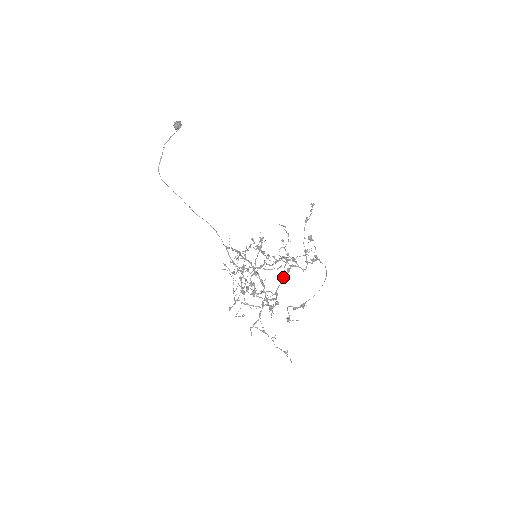
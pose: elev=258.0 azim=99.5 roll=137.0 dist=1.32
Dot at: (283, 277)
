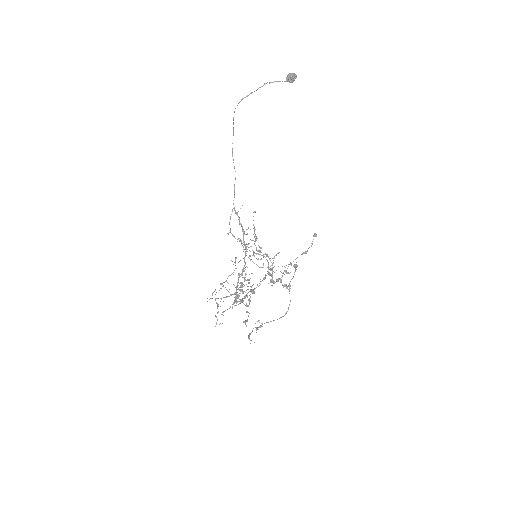
Dot at: occluded
